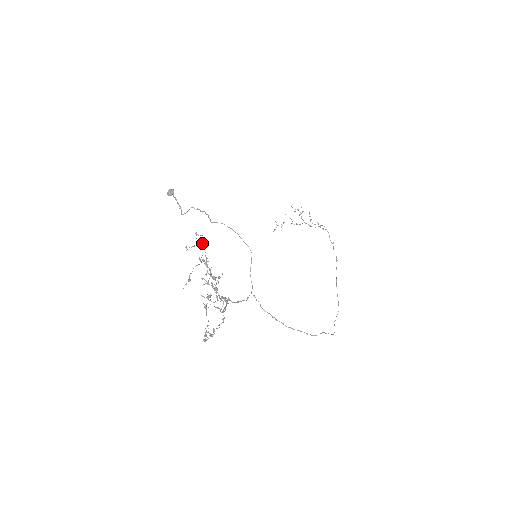
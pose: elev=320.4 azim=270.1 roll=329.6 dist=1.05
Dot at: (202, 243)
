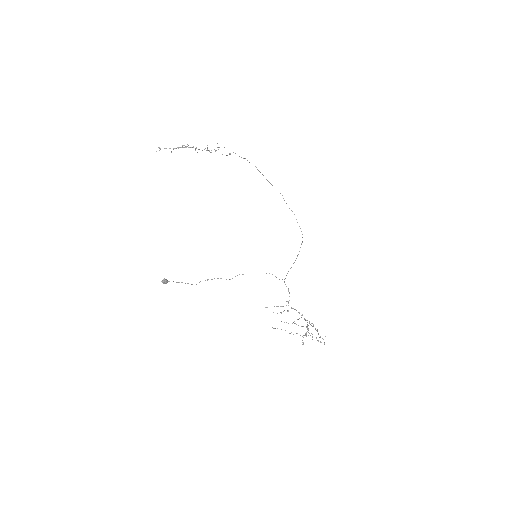
Dot at: occluded
